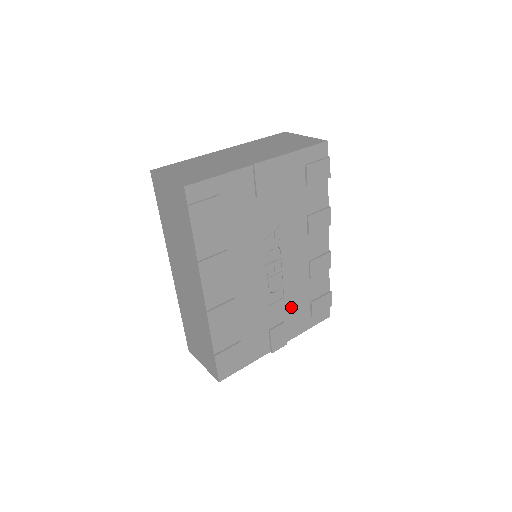
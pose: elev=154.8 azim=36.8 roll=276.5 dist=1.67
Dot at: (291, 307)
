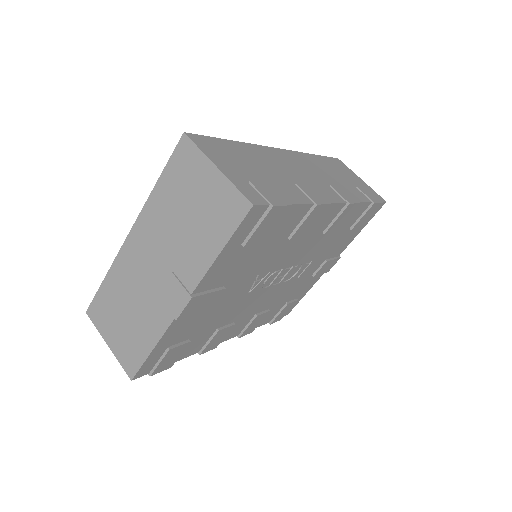
Dot at: (327, 252)
